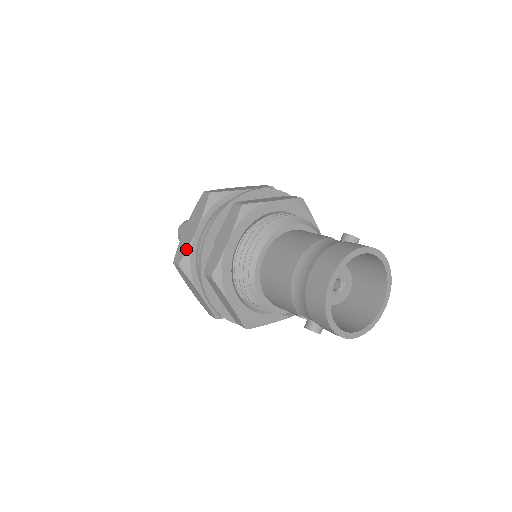
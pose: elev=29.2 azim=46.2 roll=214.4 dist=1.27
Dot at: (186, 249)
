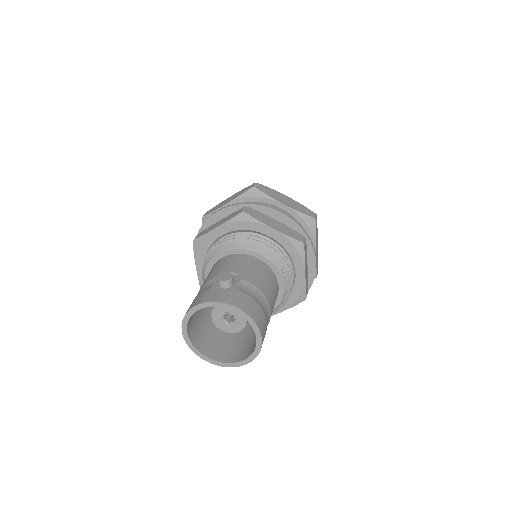
Dot at: occluded
